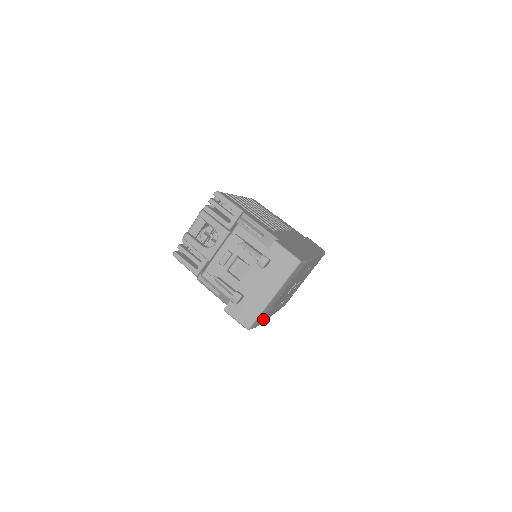
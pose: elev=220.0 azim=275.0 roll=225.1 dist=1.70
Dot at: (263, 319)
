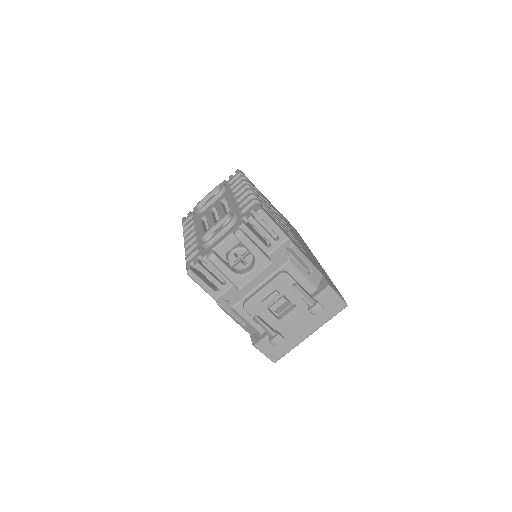
Dot at: occluded
